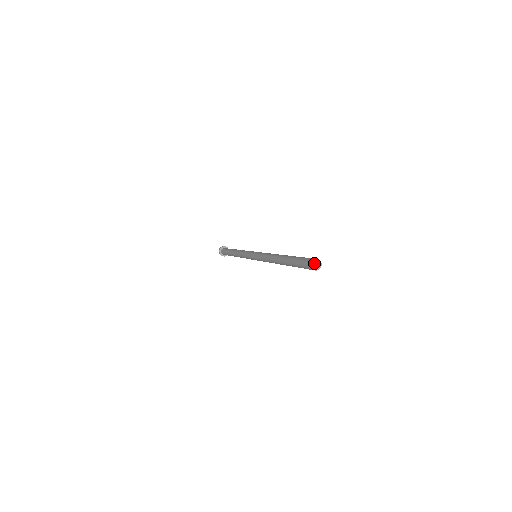
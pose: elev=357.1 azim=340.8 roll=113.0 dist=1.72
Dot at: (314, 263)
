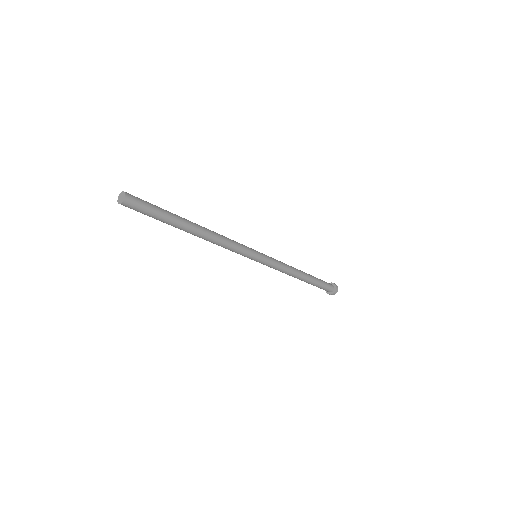
Dot at: (119, 199)
